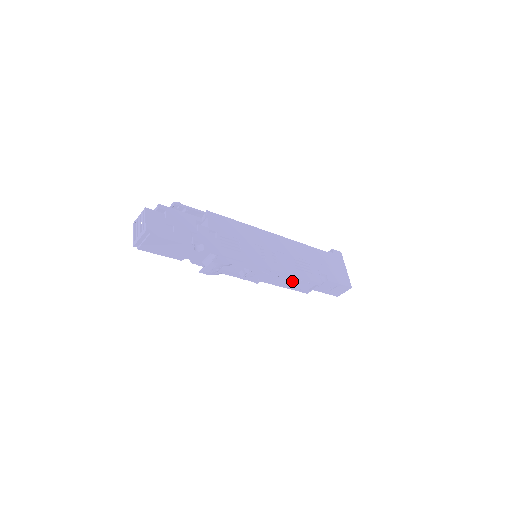
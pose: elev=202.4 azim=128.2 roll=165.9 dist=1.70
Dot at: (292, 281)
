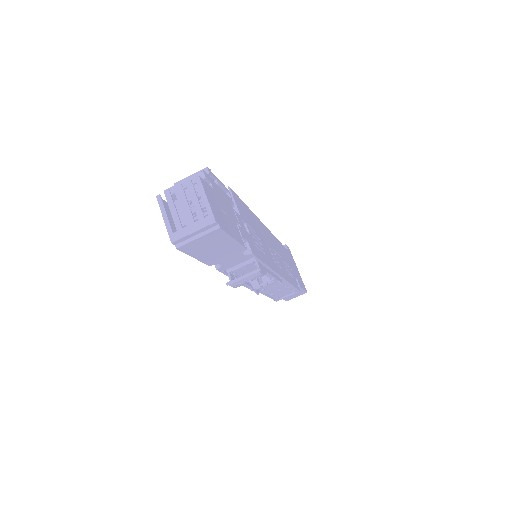
Dot at: (281, 289)
